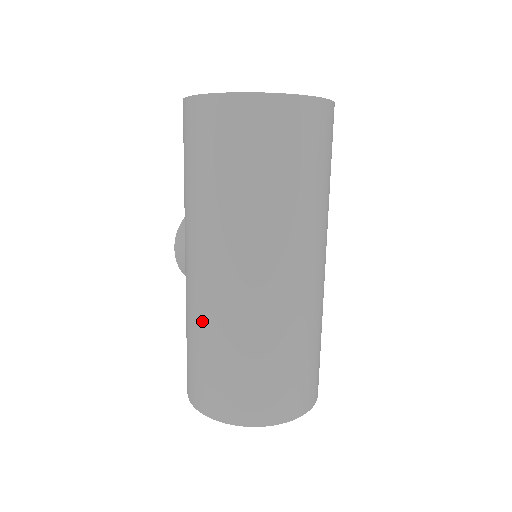
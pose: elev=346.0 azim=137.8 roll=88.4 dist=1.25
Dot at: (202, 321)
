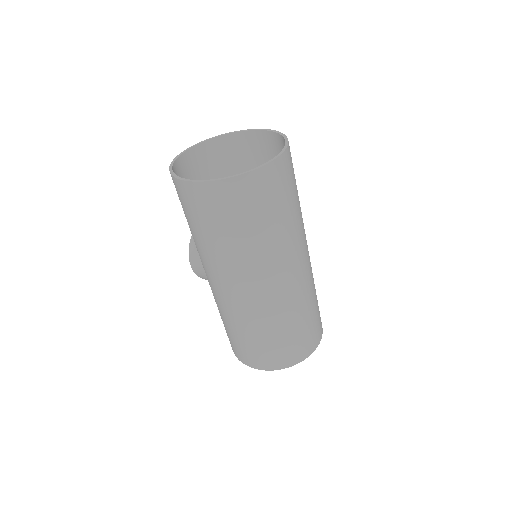
Dot at: (238, 319)
